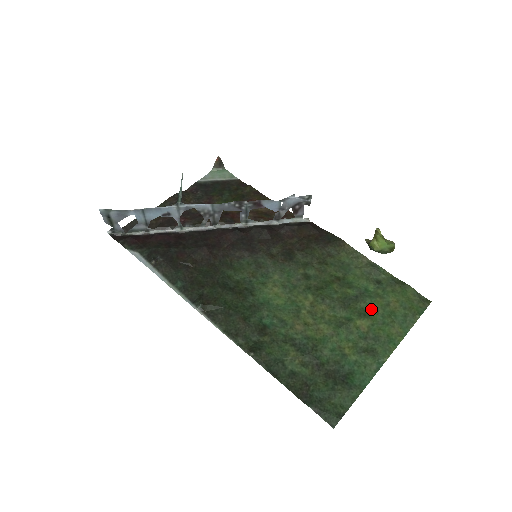
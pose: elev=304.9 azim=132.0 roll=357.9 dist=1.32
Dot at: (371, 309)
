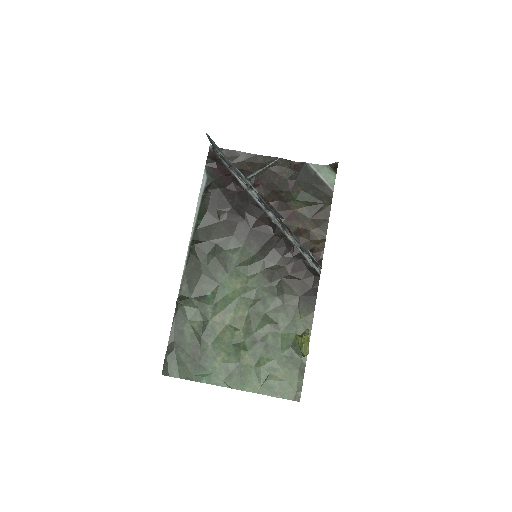
Dot at: (264, 360)
